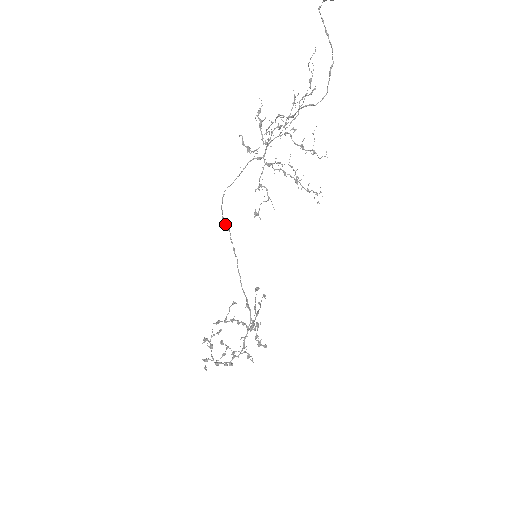
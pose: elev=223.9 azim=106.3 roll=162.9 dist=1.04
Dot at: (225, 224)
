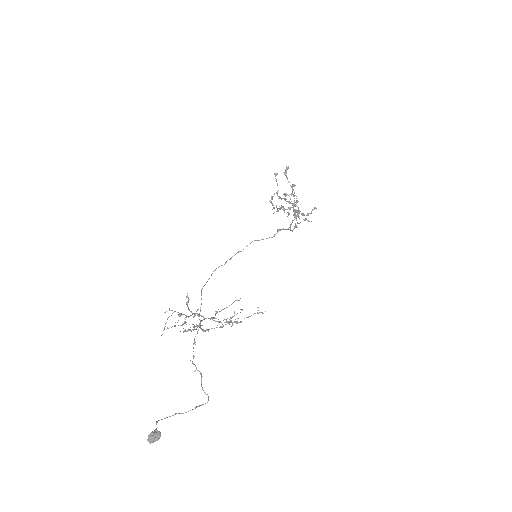
Dot at: (219, 266)
